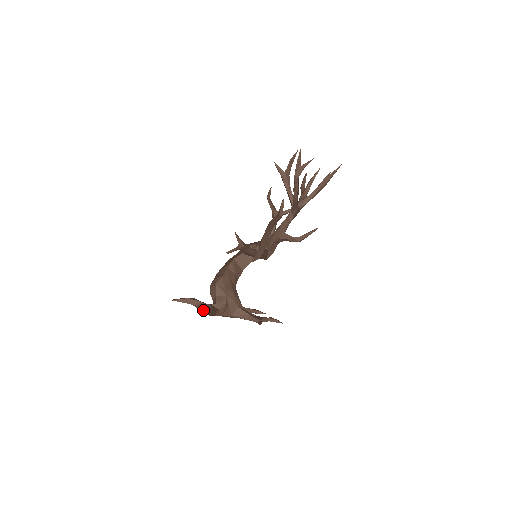
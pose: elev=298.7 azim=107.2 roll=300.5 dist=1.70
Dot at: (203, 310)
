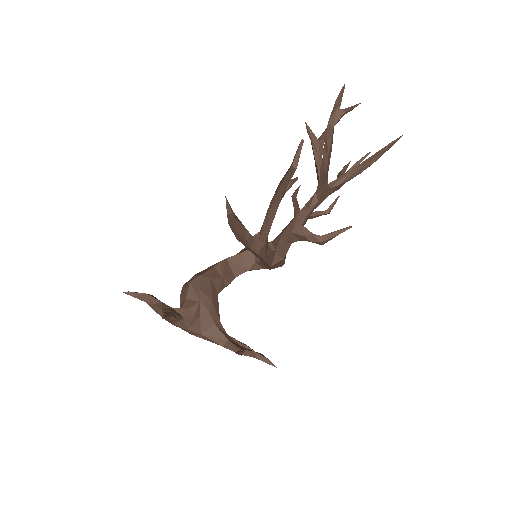
Dot at: (160, 313)
